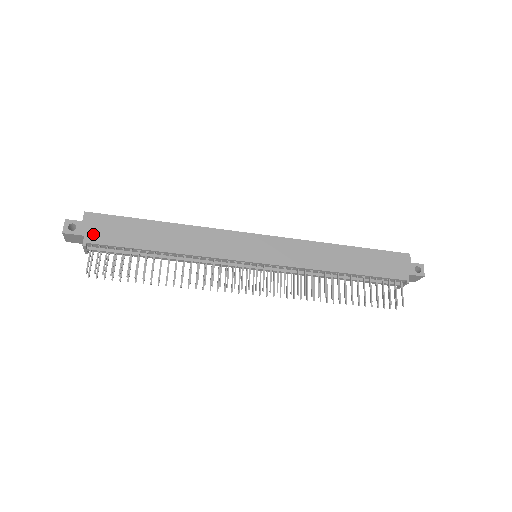
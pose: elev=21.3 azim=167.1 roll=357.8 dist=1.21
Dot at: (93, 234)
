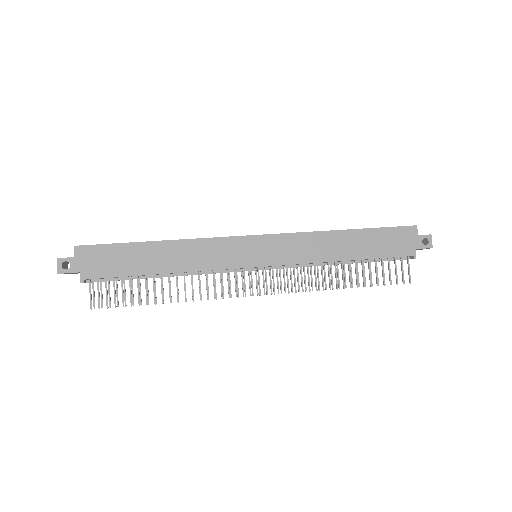
Dot at: (88, 269)
